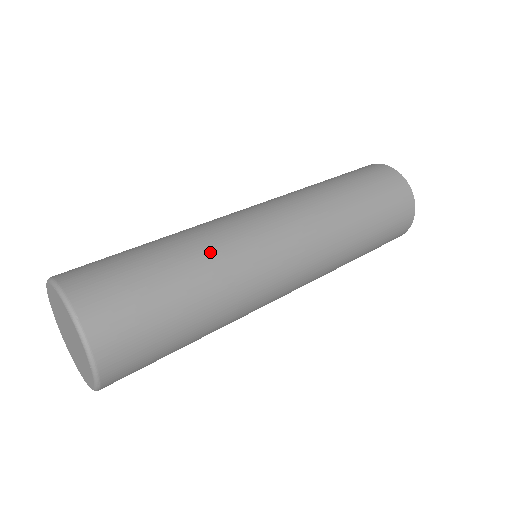
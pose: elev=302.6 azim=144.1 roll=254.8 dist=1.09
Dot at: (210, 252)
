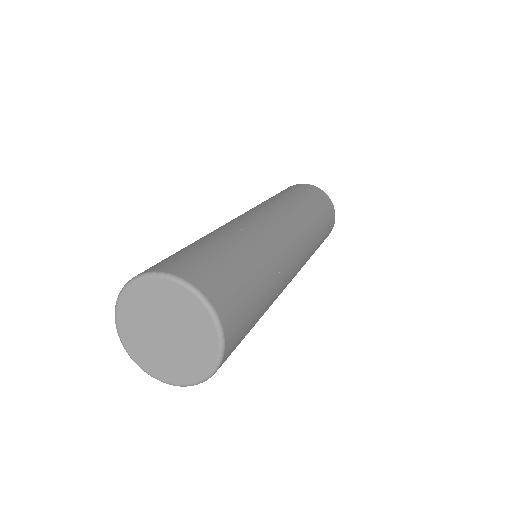
Dot at: (265, 250)
